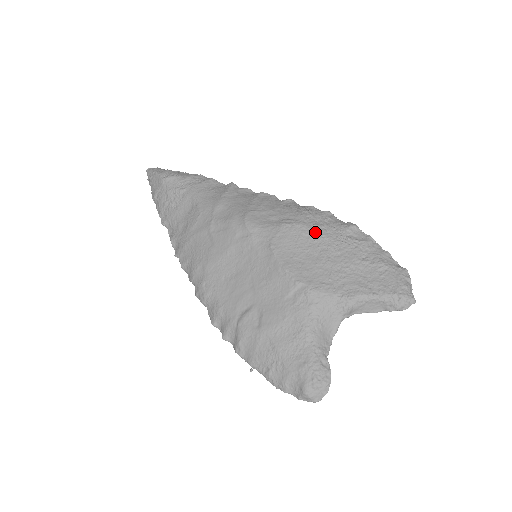
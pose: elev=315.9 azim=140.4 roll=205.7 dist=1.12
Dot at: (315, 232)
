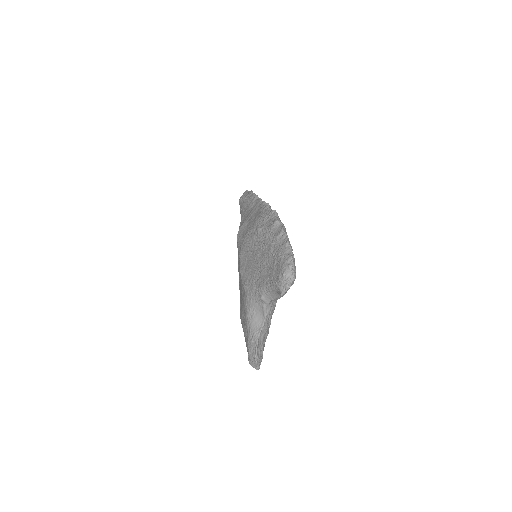
Dot at: (257, 235)
